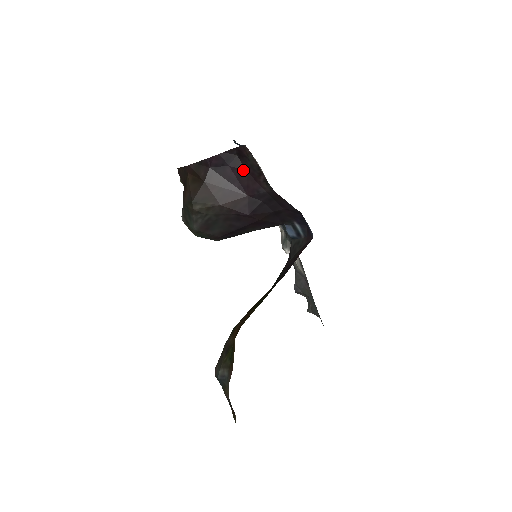
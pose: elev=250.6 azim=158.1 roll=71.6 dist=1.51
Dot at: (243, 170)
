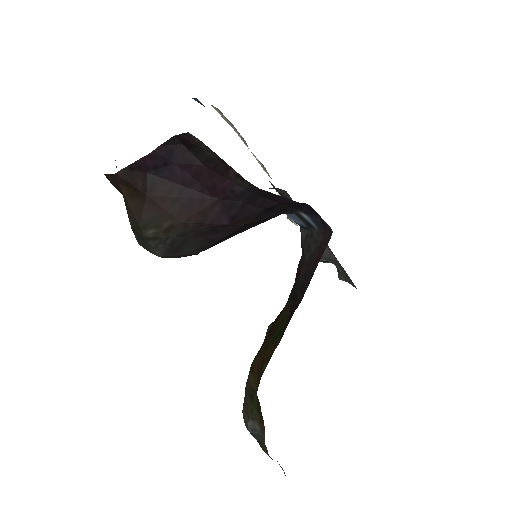
Dot at: (199, 165)
